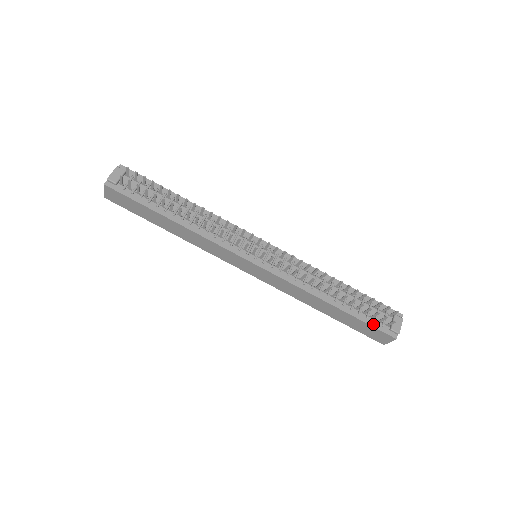
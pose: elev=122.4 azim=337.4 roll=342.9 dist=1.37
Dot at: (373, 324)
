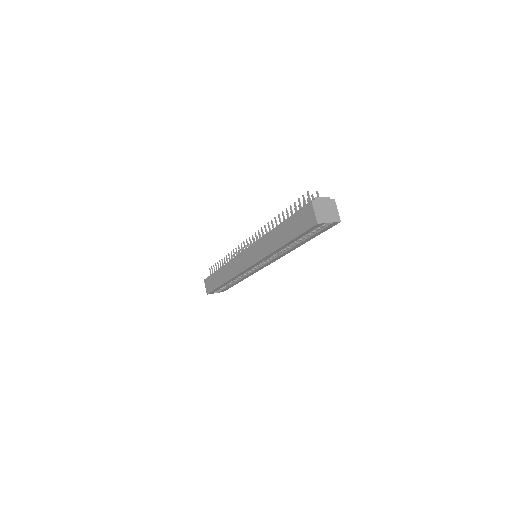
Dot at: (299, 211)
